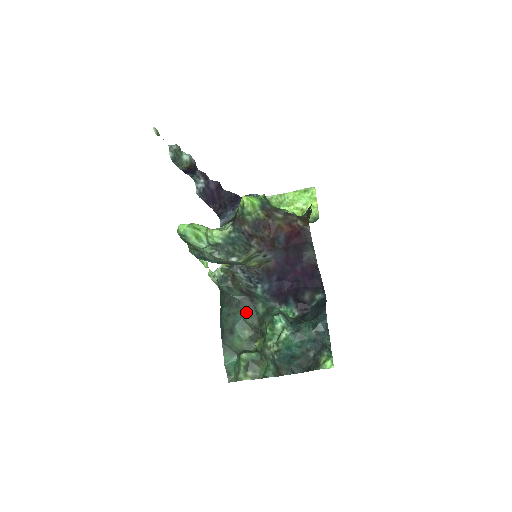
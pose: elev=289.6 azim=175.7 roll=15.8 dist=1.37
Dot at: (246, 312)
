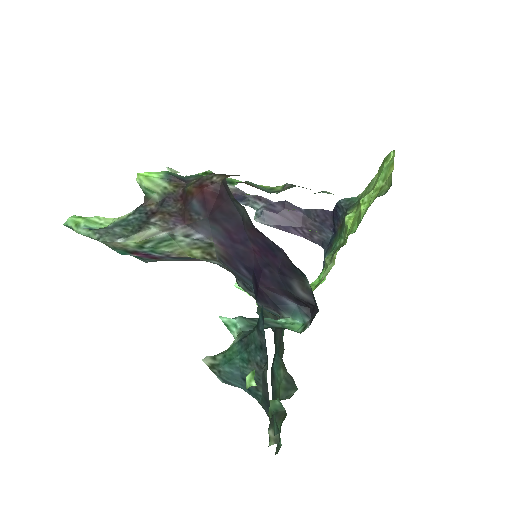
Dot at: (278, 342)
